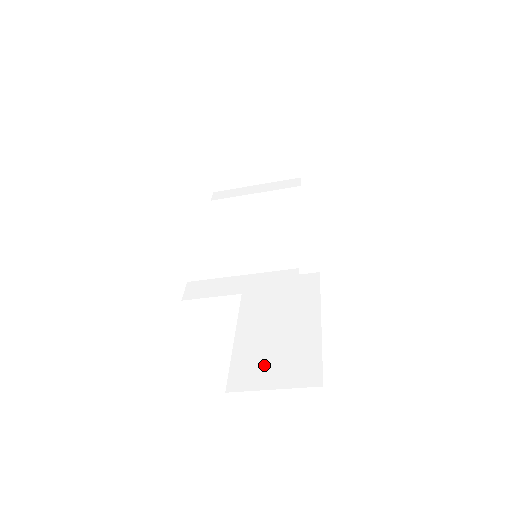
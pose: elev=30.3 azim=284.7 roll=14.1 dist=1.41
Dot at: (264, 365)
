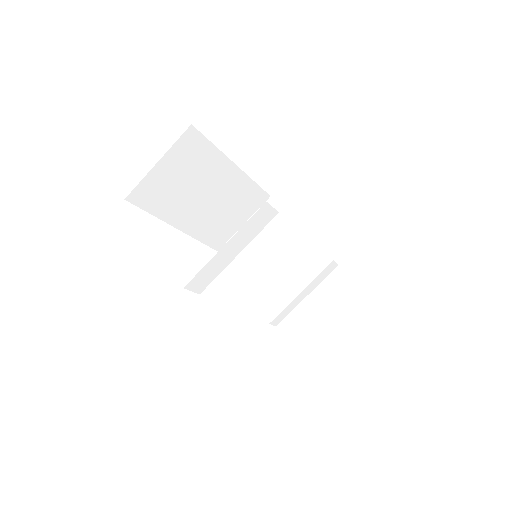
Dot at: occluded
